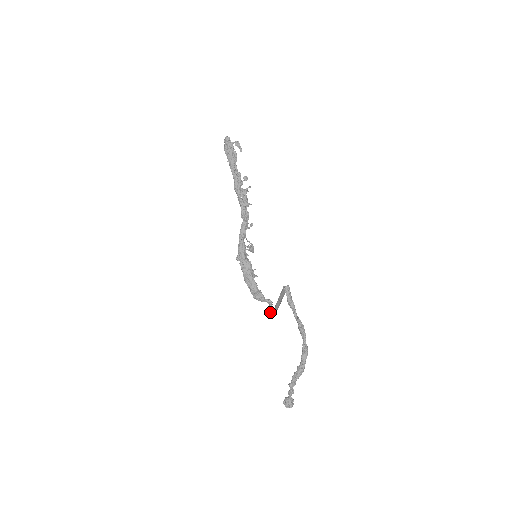
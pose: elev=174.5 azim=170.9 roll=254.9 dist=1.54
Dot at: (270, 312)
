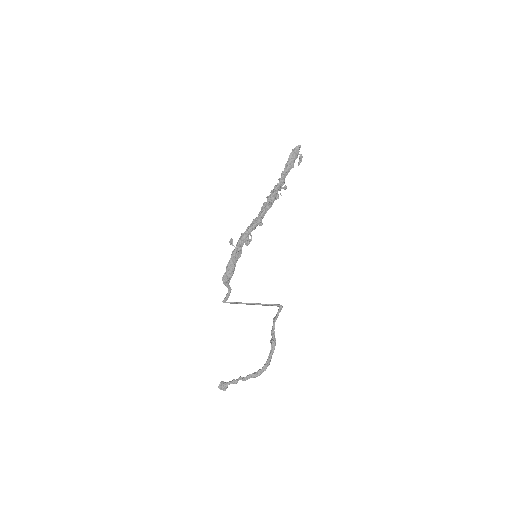
Dot at: (226, 298)
